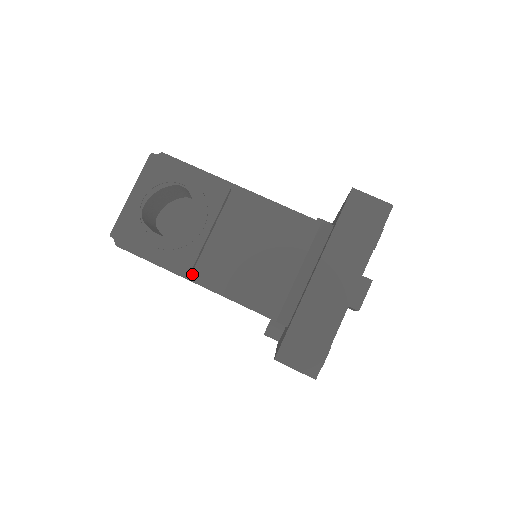
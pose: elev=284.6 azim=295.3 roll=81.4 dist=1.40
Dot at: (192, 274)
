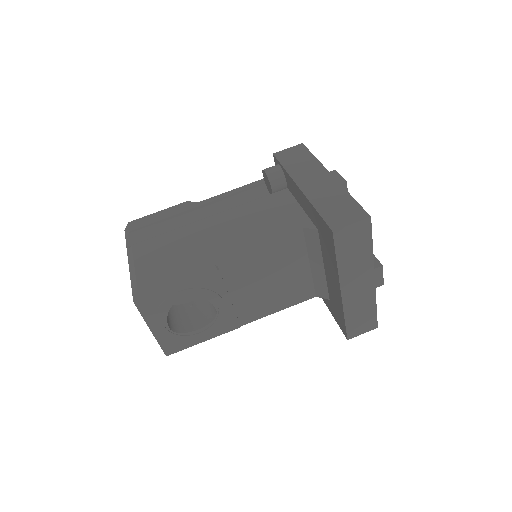
Dot at: (240, 322)
